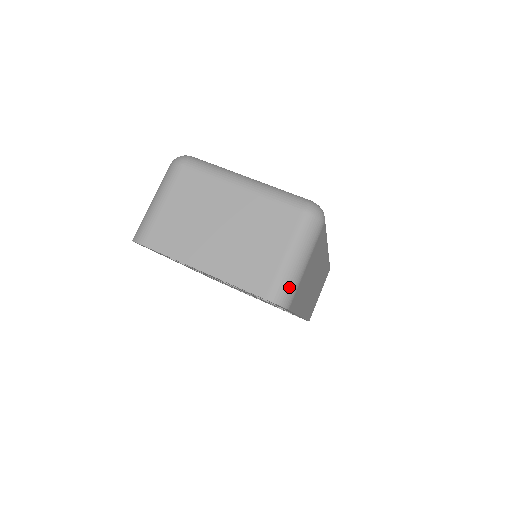
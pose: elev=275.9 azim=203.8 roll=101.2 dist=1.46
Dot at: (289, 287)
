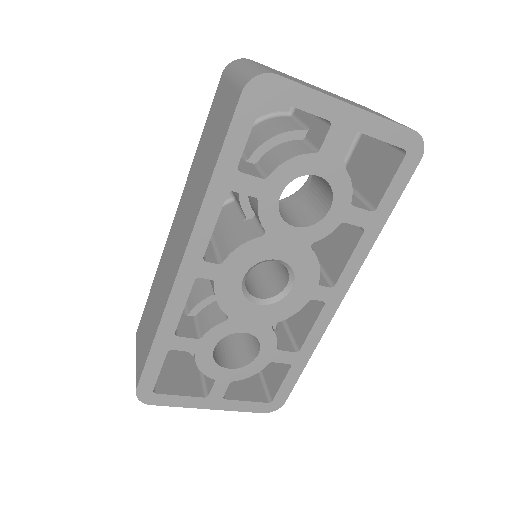
Dot at: occluded
